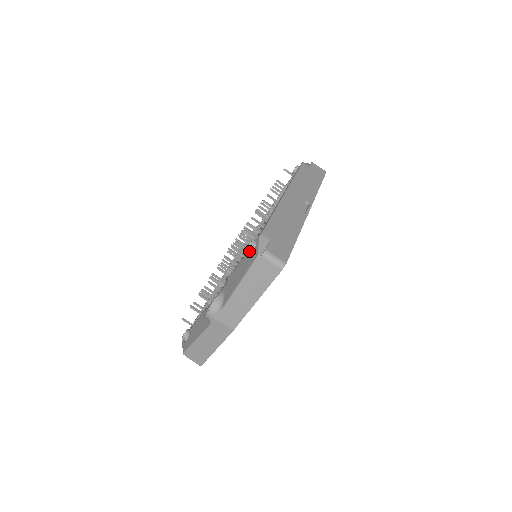
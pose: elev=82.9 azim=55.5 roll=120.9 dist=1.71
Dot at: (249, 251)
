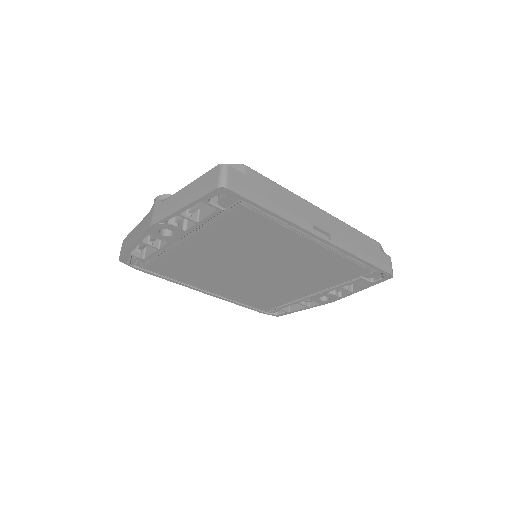
Dot at: occluded
